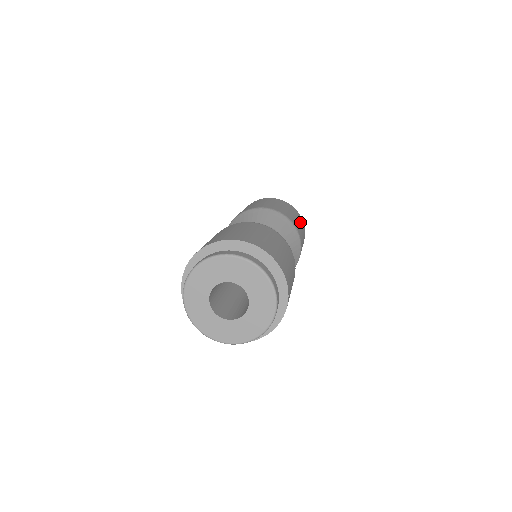
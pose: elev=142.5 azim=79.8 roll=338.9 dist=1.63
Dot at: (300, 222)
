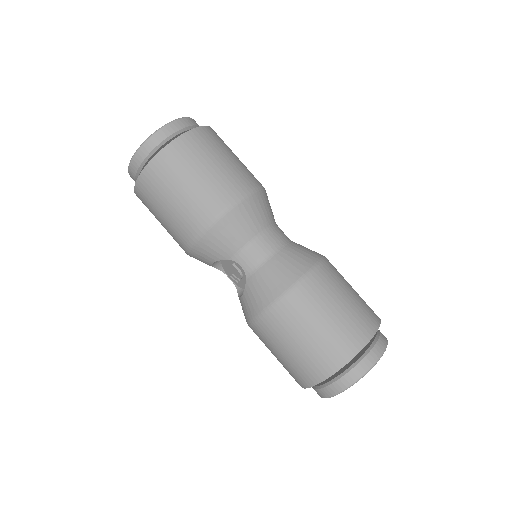
Dot at: (231, 150)
